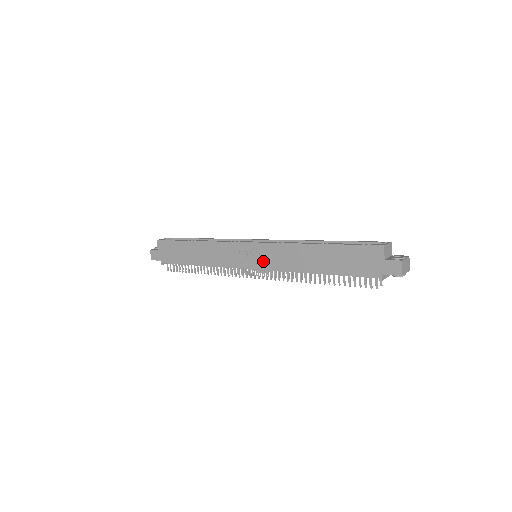
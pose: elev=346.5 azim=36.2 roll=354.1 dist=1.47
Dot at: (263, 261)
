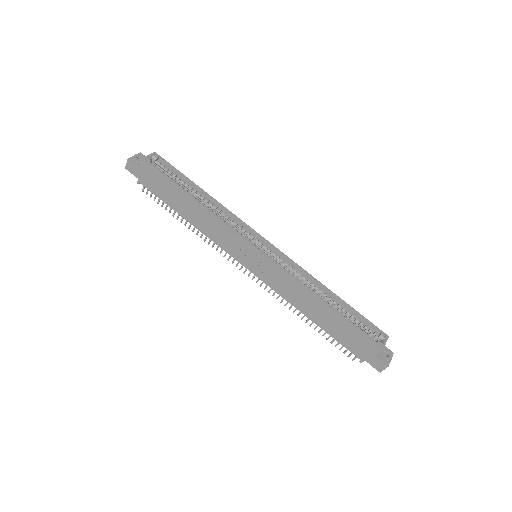
Dot at: (263, 273)
